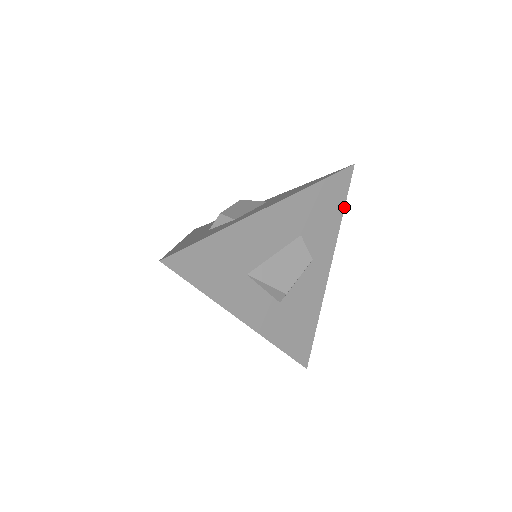
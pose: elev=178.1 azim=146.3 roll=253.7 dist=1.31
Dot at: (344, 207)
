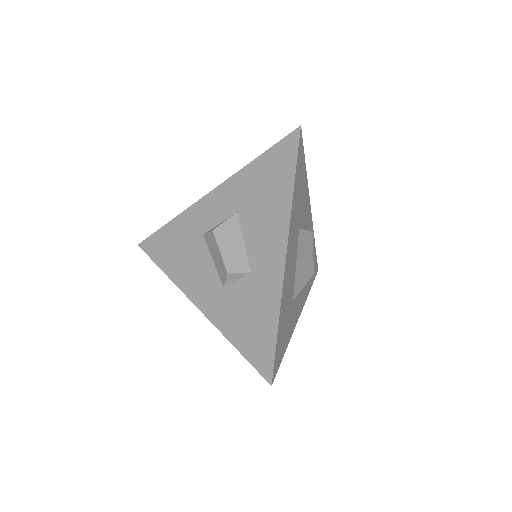
Dot at: (305, 164)
